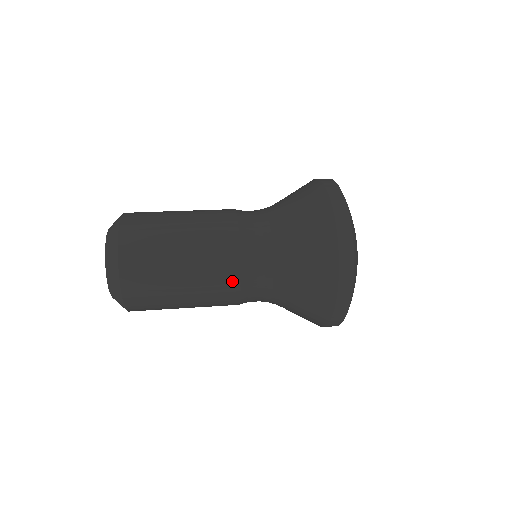
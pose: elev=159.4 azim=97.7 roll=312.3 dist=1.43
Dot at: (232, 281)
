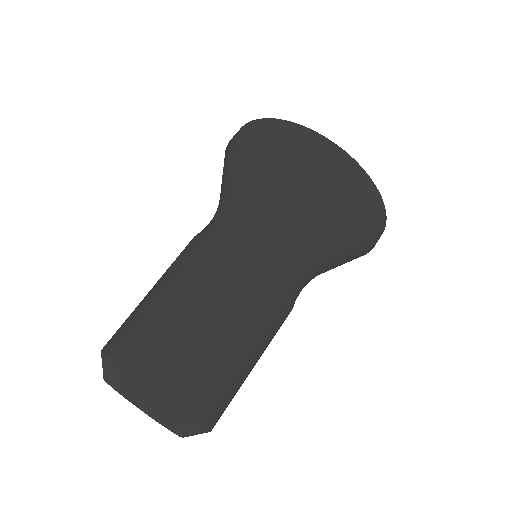
Dot at: occluded
